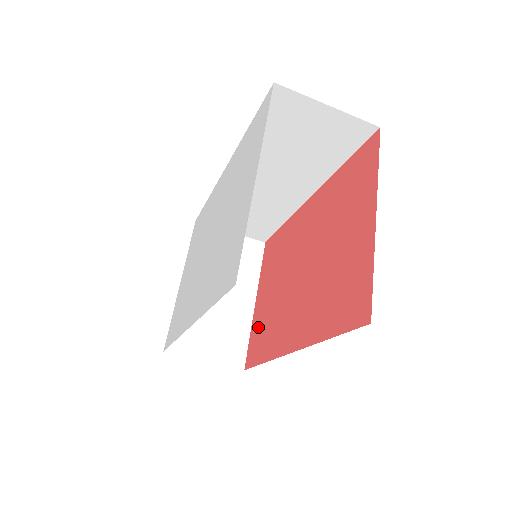
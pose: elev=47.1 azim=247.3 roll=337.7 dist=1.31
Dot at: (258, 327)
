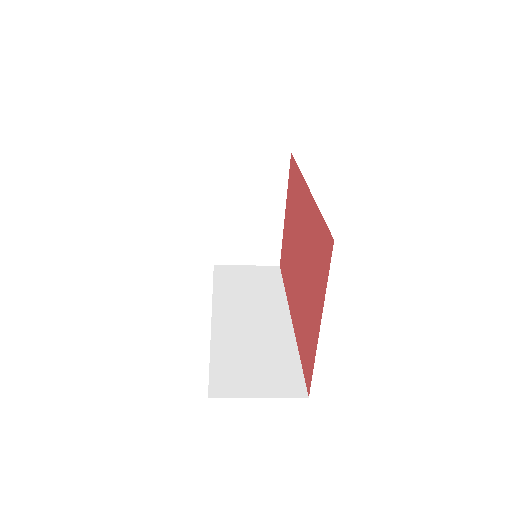
Dot at: (284, 246)
